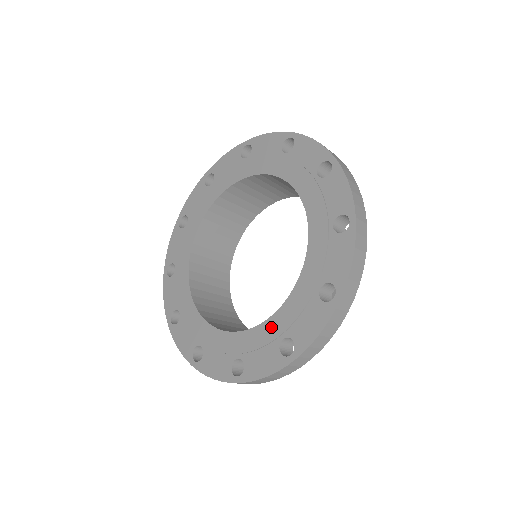
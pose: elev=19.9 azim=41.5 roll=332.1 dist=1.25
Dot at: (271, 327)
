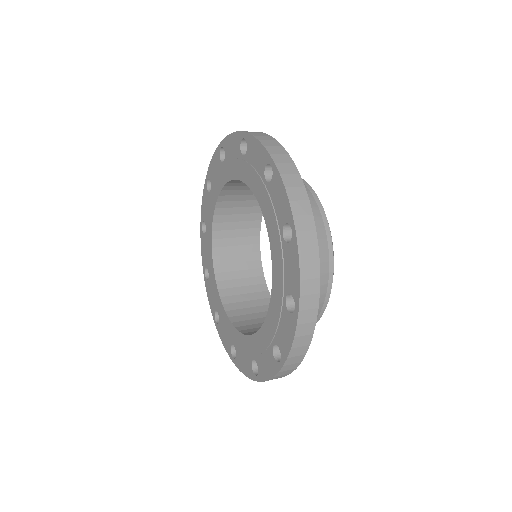
Dot at: (231, 331)
